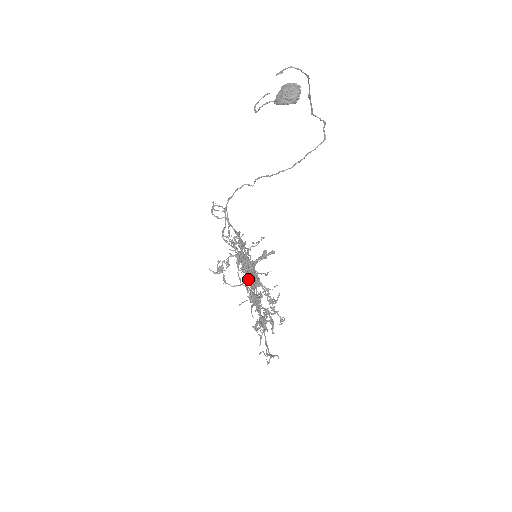
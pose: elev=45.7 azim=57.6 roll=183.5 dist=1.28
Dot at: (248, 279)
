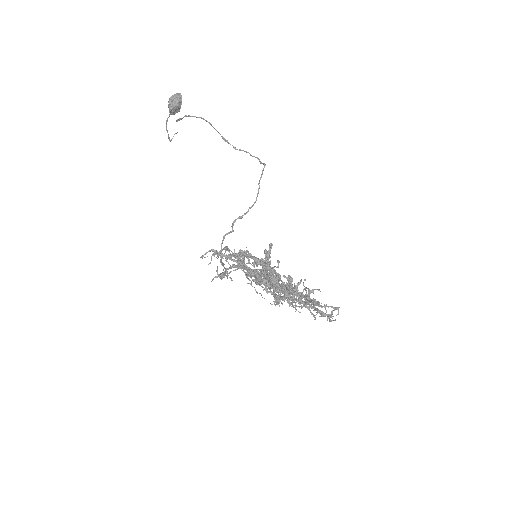
Dot at: (248, 259)
